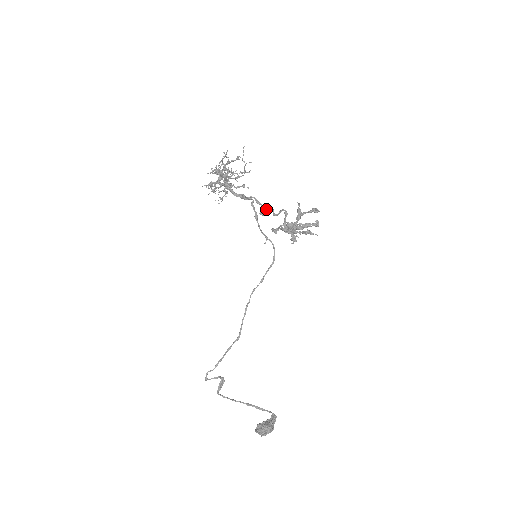
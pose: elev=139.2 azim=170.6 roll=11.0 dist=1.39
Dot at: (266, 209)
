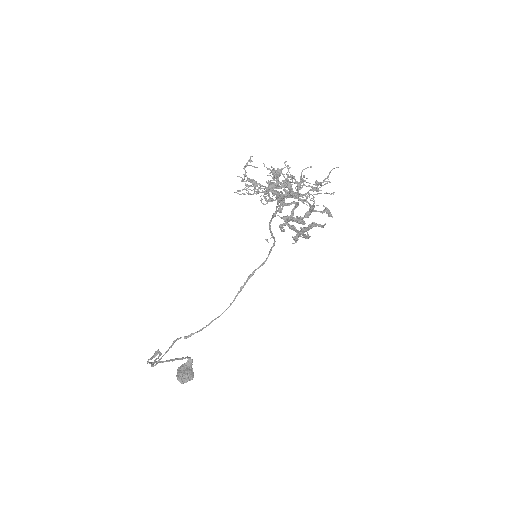
Dot at: (283, 202)
